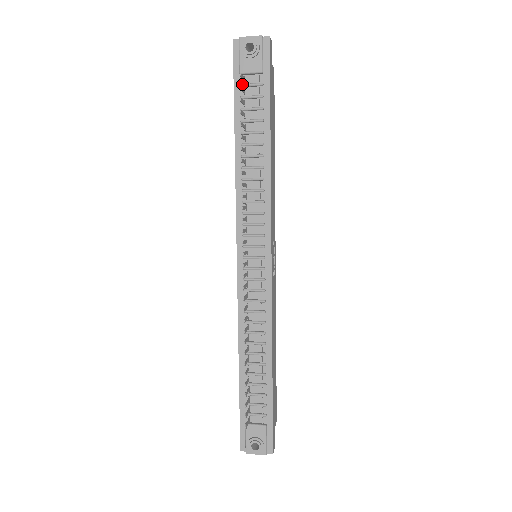
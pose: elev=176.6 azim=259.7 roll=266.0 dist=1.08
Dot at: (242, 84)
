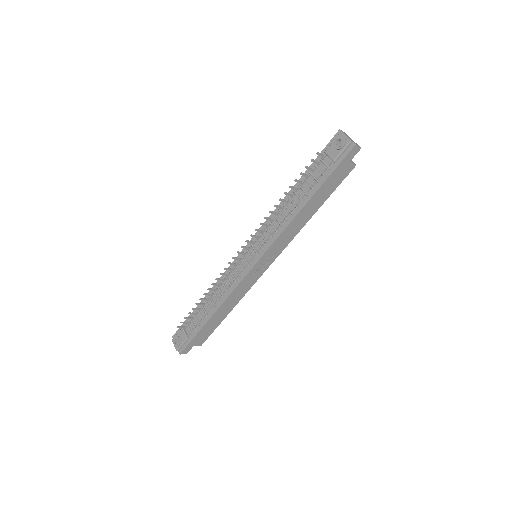
Dot at: (321, 159)
